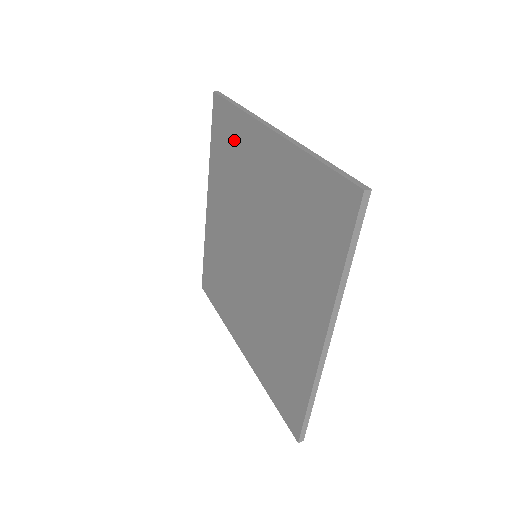
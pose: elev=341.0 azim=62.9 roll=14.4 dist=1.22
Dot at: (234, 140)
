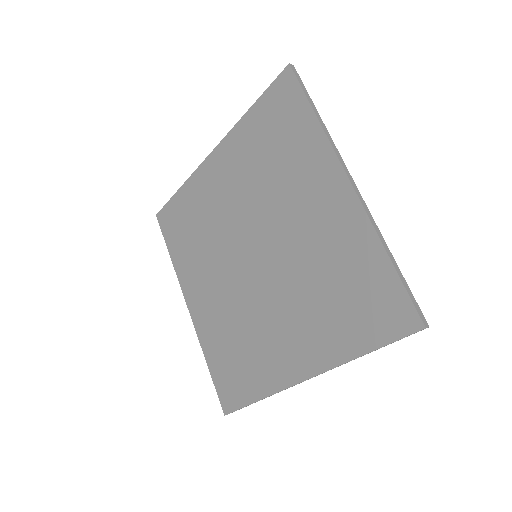
Dot at: (188, 211)
